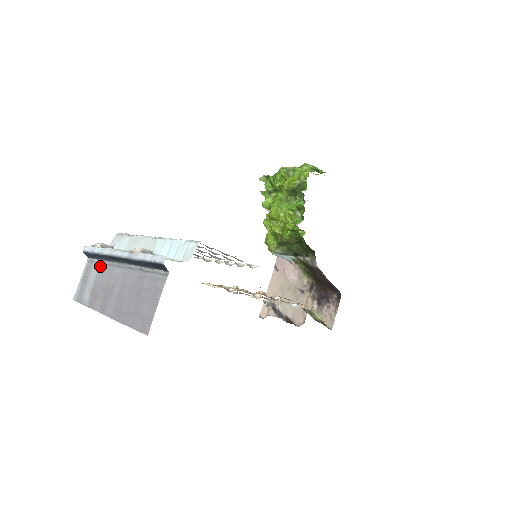
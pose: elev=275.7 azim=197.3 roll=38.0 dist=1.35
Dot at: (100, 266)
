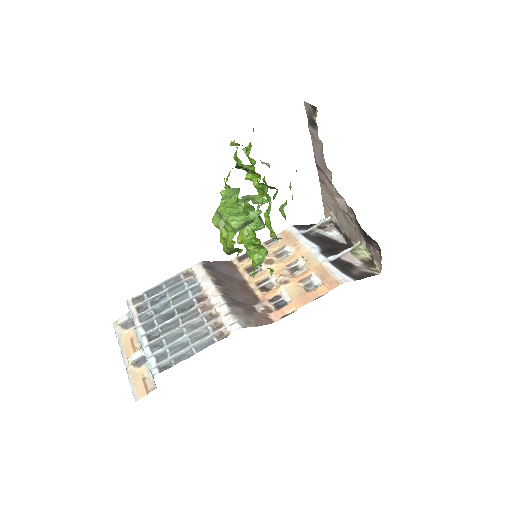
Dot at: occluded
